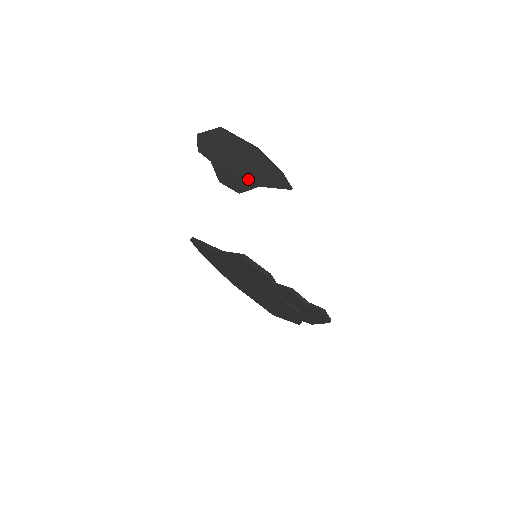
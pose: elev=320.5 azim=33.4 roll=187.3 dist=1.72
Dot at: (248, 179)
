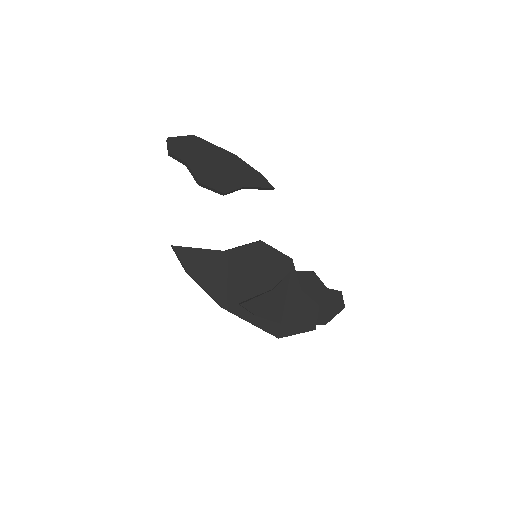
Dot at: (232, 180)
